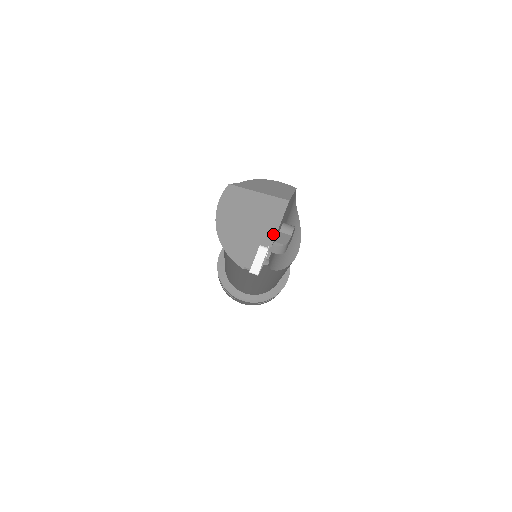
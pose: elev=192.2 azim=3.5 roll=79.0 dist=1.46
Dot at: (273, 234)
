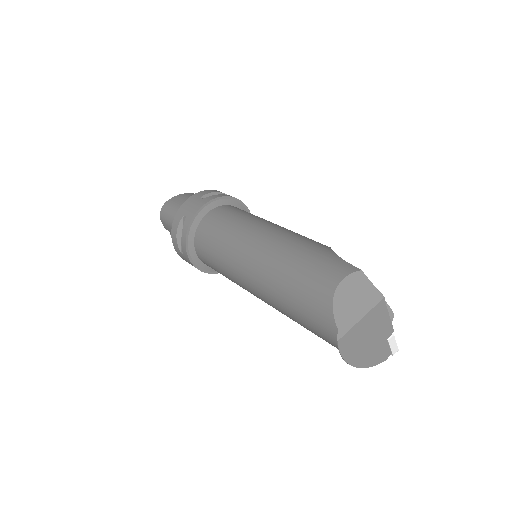
Dot at: (390, 325)
